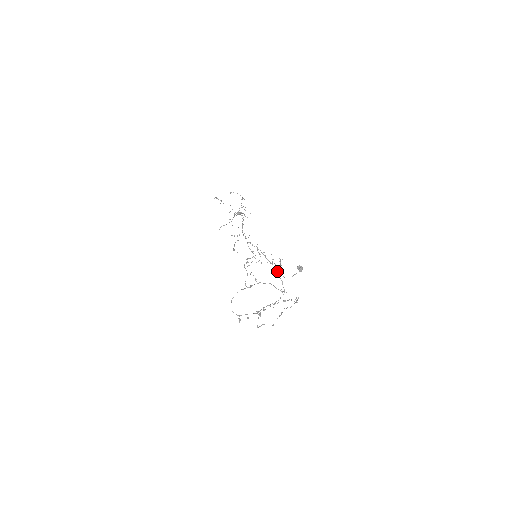
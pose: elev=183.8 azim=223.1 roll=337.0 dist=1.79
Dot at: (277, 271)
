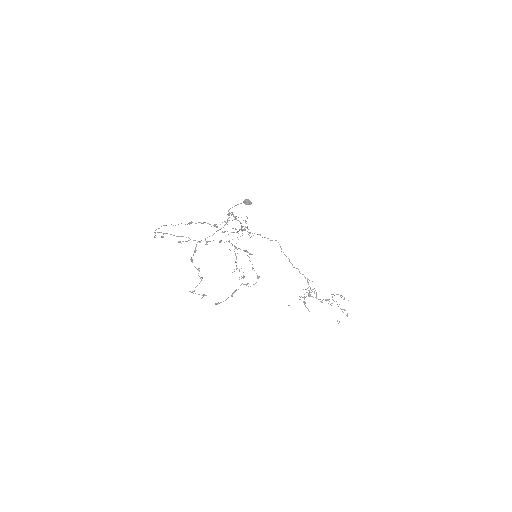
Dot at: (229, 215)
